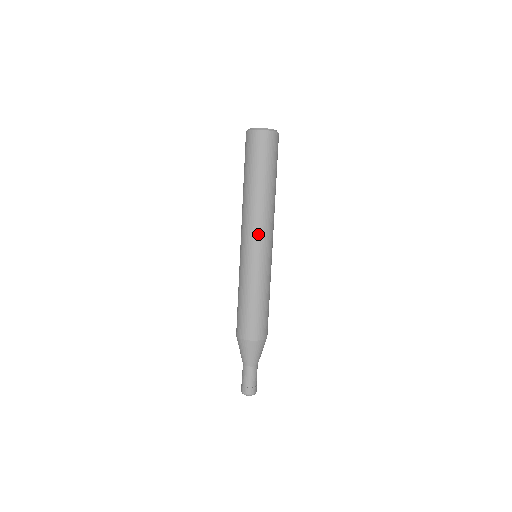
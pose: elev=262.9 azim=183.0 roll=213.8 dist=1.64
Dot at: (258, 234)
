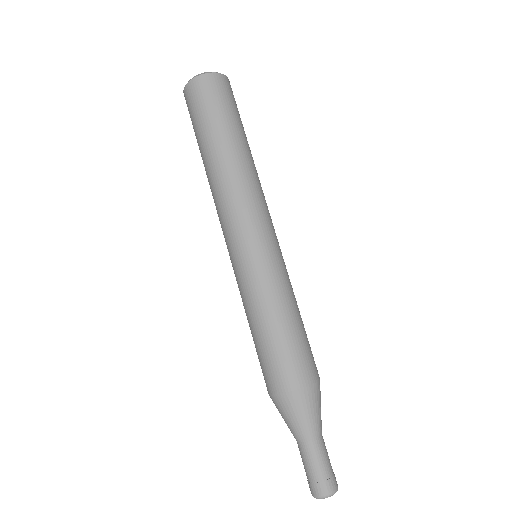
Dot at: (259, 212)
